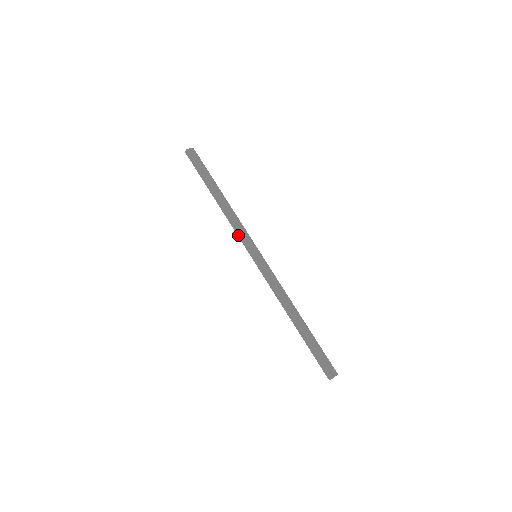
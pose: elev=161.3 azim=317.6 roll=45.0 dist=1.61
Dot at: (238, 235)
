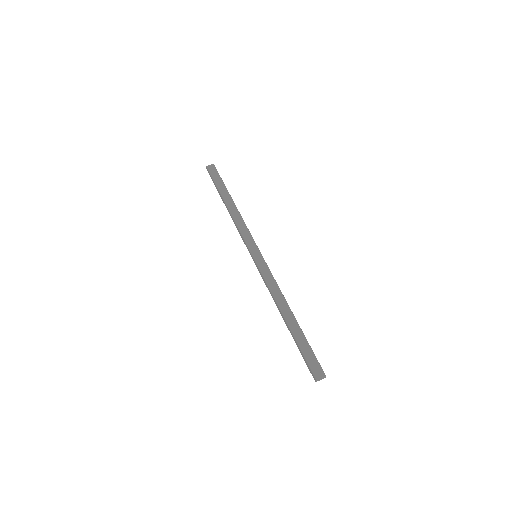
Dot at: (242, 238)
